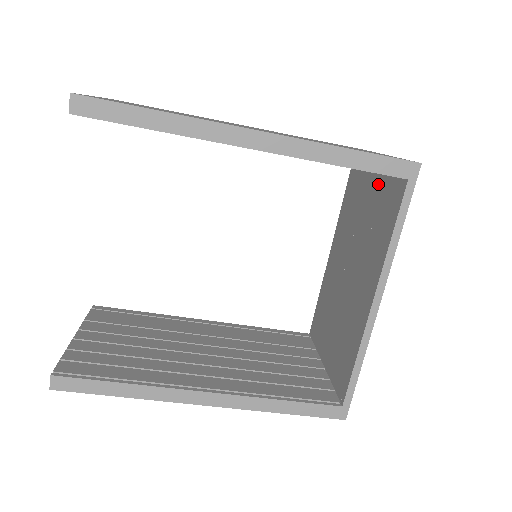
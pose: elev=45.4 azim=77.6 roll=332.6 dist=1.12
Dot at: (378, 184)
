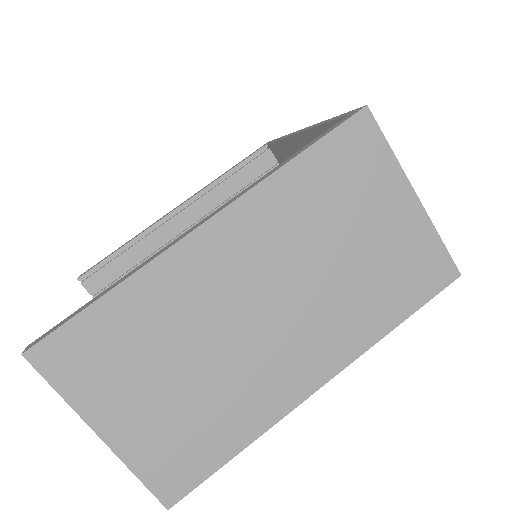
Dot at: occluded
